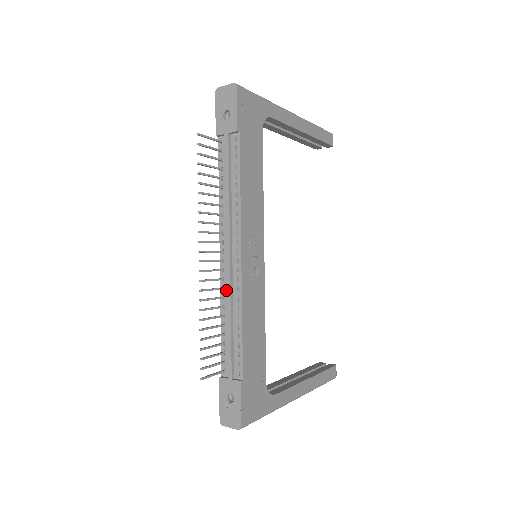
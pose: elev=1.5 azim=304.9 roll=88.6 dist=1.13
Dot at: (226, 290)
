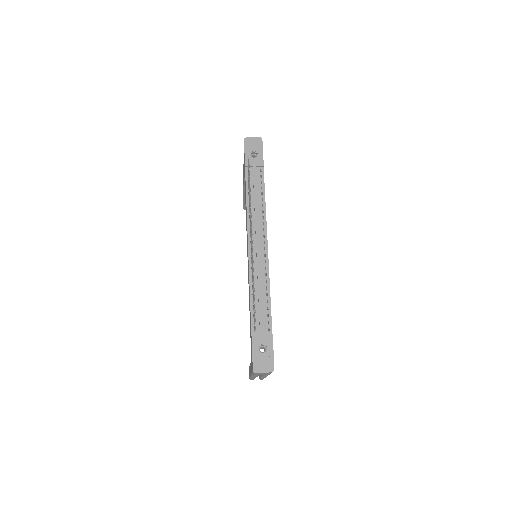
Dot at: (257, 268)
